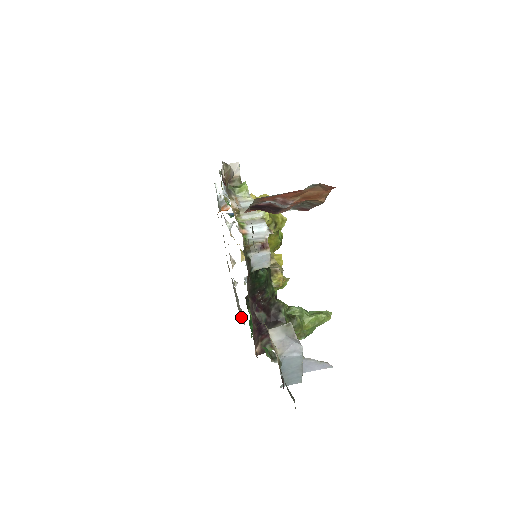
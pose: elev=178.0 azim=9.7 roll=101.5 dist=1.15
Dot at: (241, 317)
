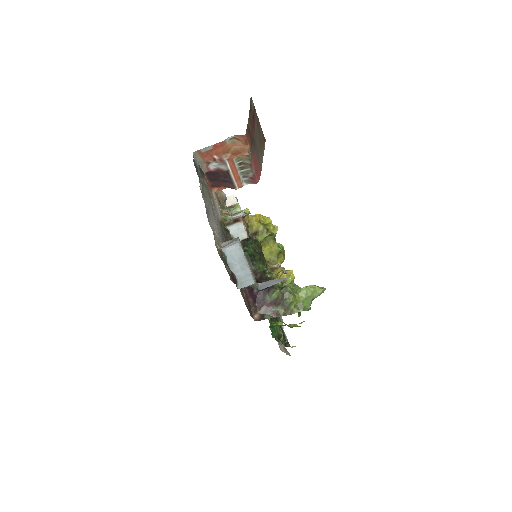
Dot at: (278, 344)
